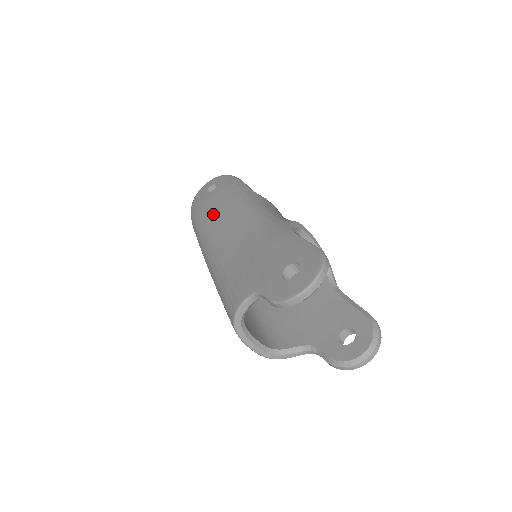
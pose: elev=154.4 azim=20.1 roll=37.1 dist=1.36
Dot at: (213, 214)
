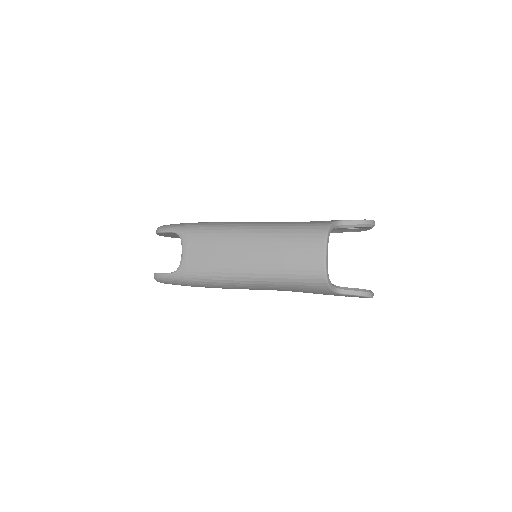
Dot at: occluded
